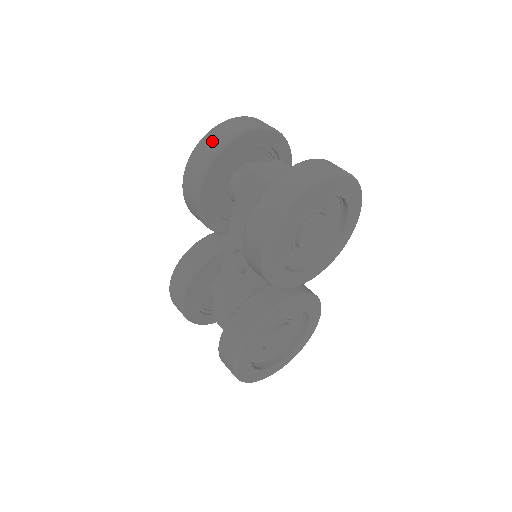
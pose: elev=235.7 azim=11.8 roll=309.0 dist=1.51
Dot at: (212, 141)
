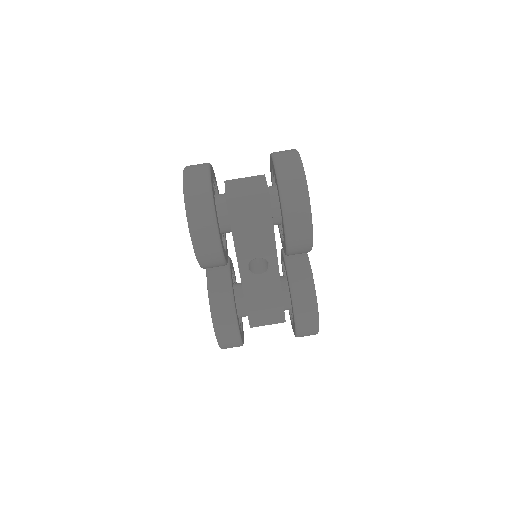
Dot at: (199, 200)
